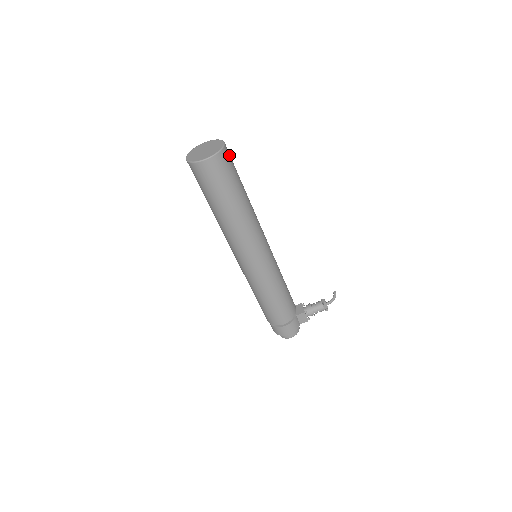
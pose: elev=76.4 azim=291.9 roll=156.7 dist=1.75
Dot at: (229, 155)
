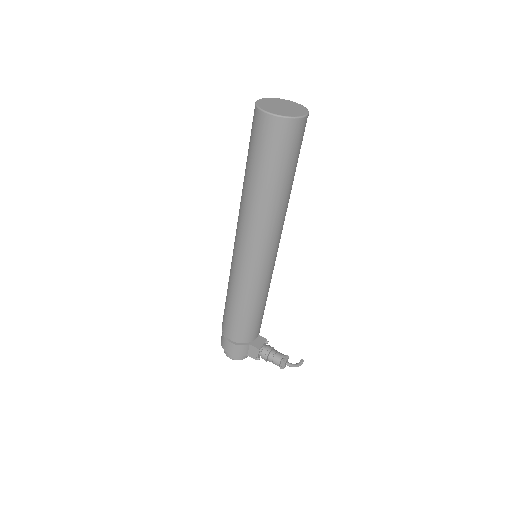
Dot at: (301, 132)
